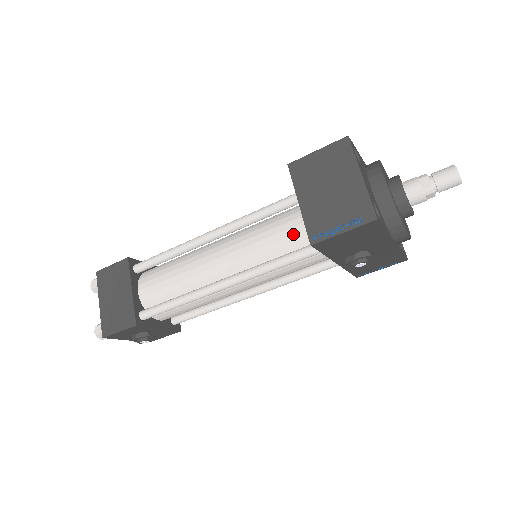
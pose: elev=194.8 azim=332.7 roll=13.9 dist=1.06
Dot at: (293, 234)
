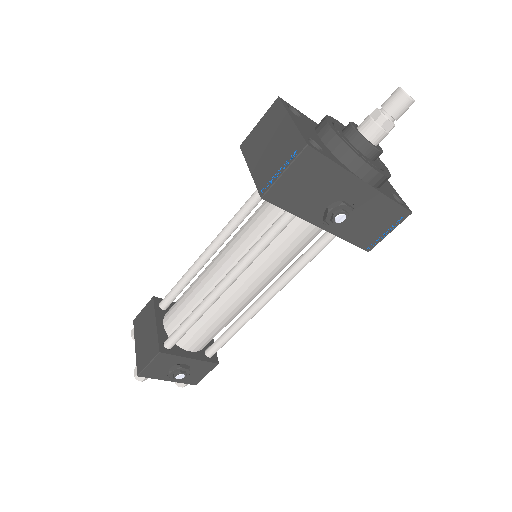
Dot at: (269, 212)
